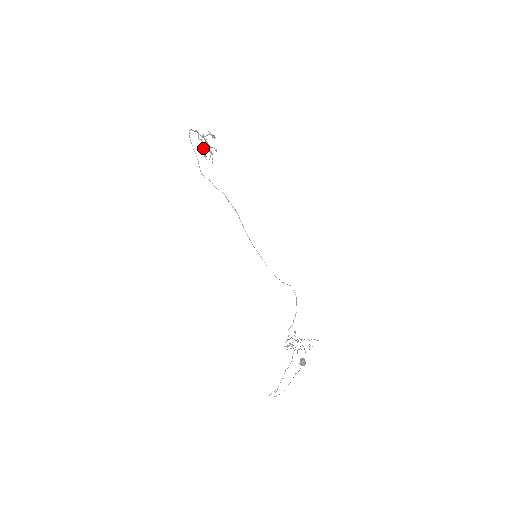
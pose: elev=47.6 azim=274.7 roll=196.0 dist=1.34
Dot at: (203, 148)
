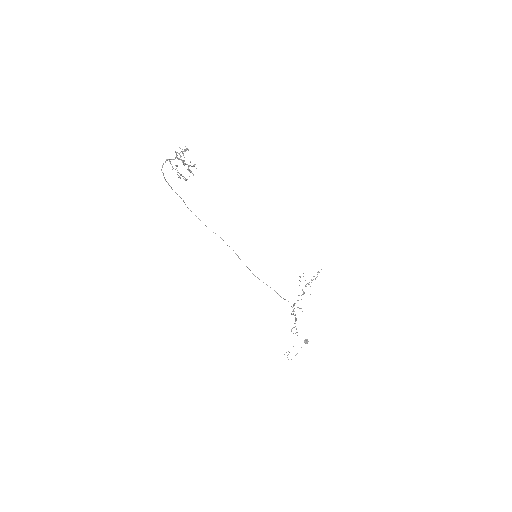
Dot at: occluded
